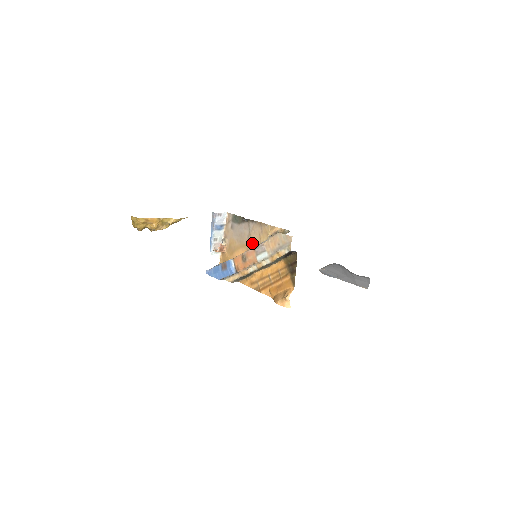
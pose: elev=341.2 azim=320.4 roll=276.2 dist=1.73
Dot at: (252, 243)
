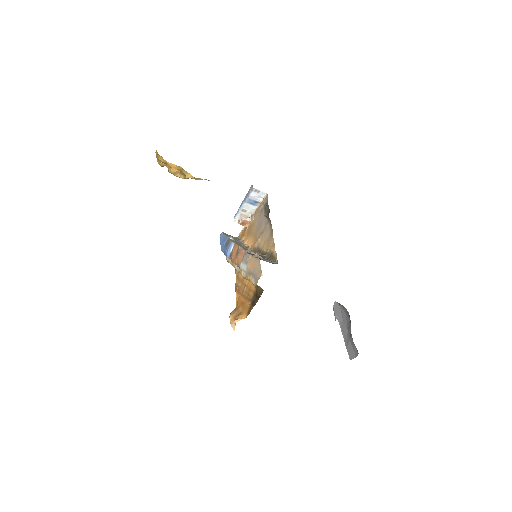
Dot at: (259, 242)
